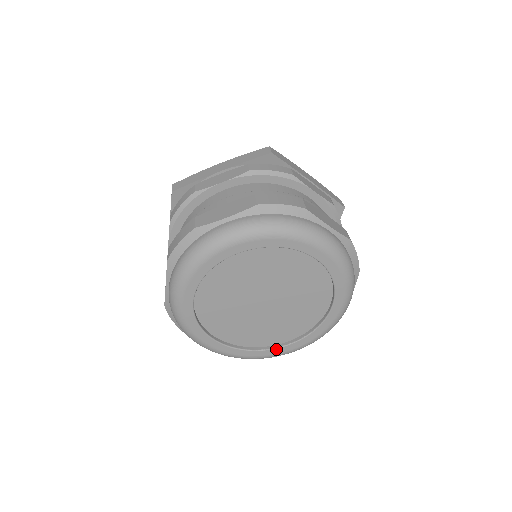
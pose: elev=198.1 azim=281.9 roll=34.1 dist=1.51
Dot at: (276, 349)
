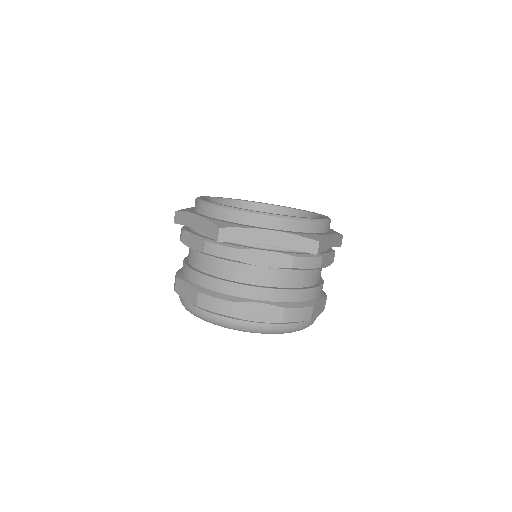
Dot at: occluded
